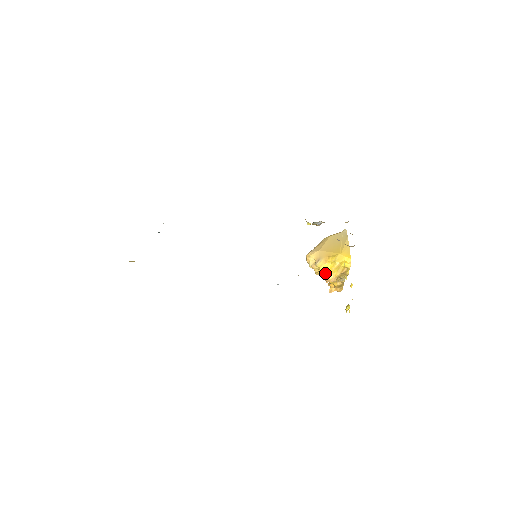
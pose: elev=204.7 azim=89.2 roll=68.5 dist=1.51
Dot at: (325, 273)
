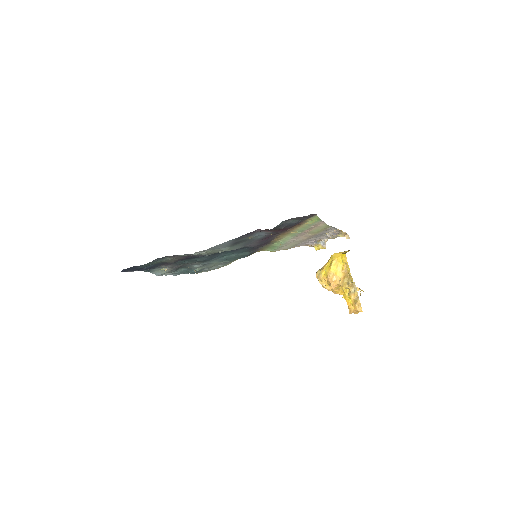
Dot at: (326, 274)
